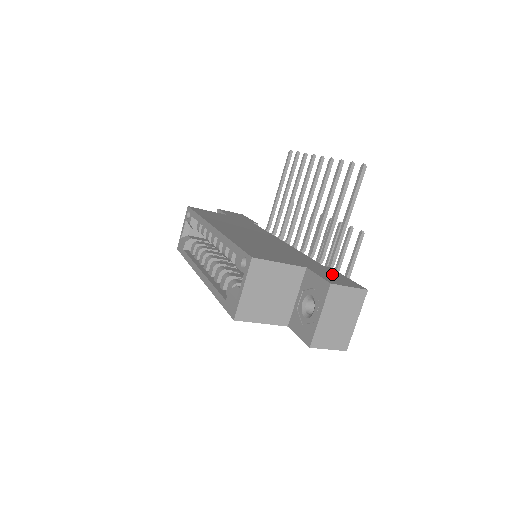
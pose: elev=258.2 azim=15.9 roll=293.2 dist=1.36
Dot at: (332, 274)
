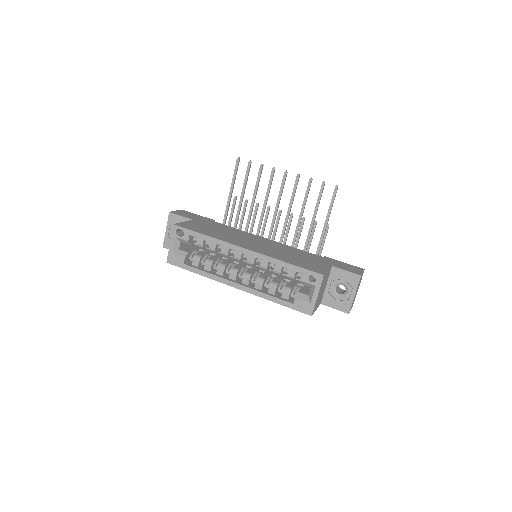
Dot at: (341, 264)
